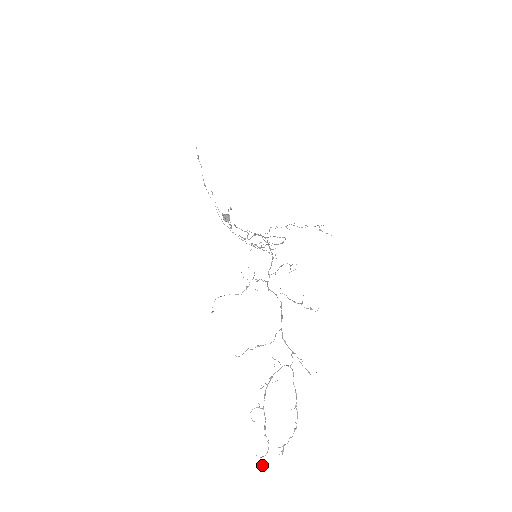
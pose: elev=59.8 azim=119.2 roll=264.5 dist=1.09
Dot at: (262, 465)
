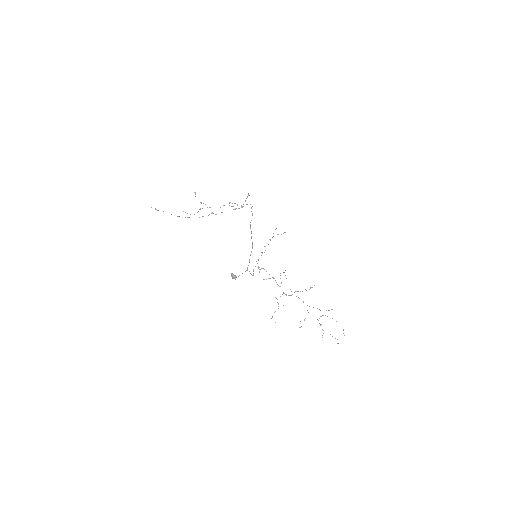
Dot at: occluded
